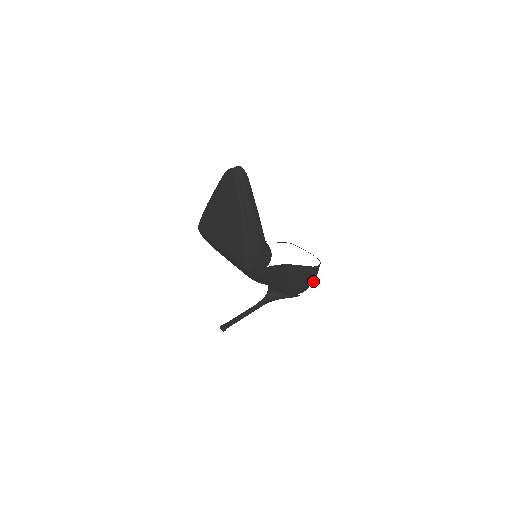
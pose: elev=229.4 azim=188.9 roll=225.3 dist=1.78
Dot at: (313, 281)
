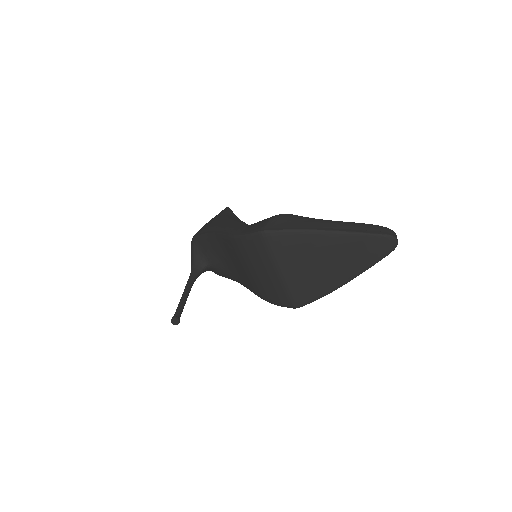
Dot at: occluded
